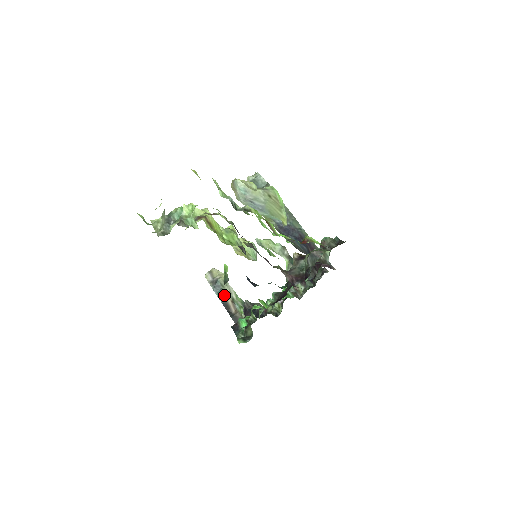
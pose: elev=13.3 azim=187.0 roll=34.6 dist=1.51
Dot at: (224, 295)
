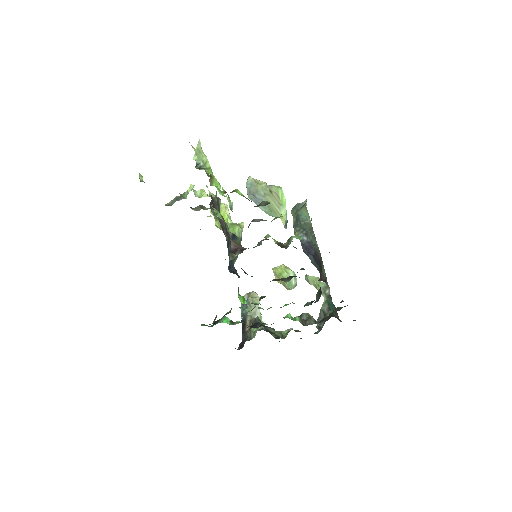
Dot at: (247, 313)
